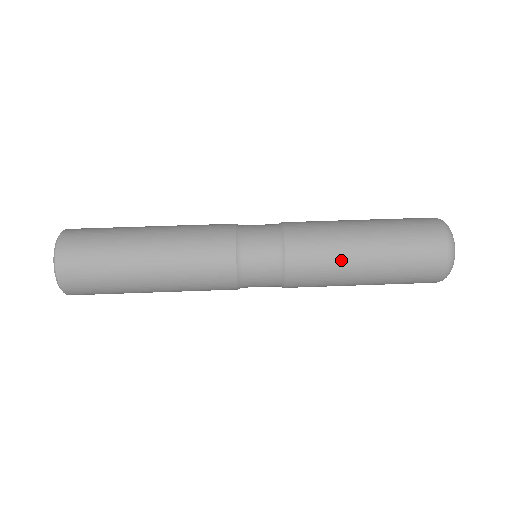
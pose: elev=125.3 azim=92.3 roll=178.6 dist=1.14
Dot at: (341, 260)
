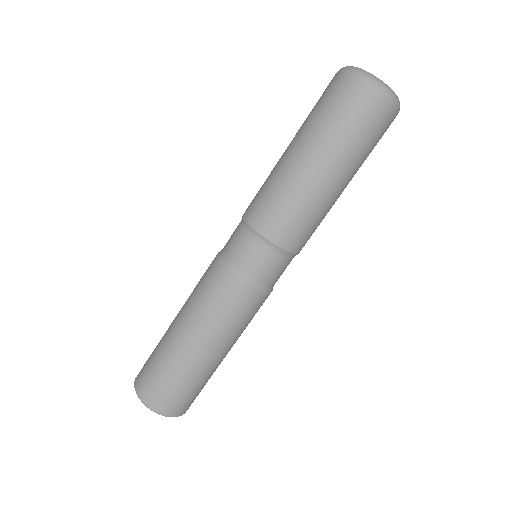
Dot at: (329, 209)
